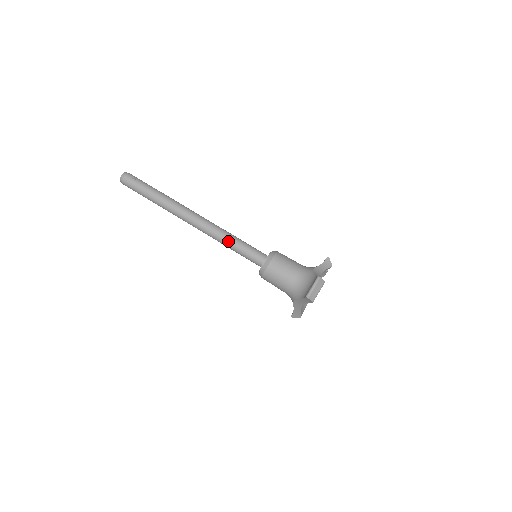
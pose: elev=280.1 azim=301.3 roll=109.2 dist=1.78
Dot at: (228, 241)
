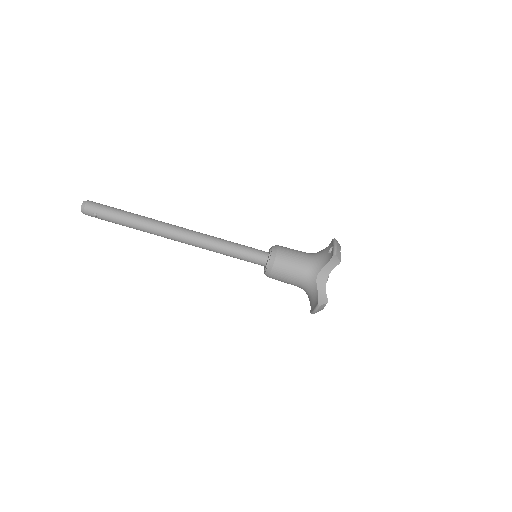
Dot at: occluded
